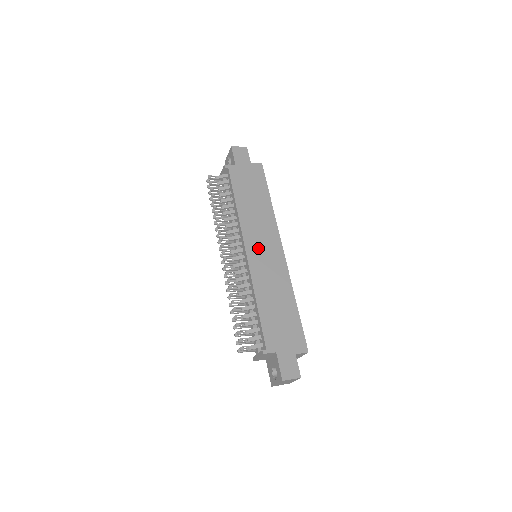
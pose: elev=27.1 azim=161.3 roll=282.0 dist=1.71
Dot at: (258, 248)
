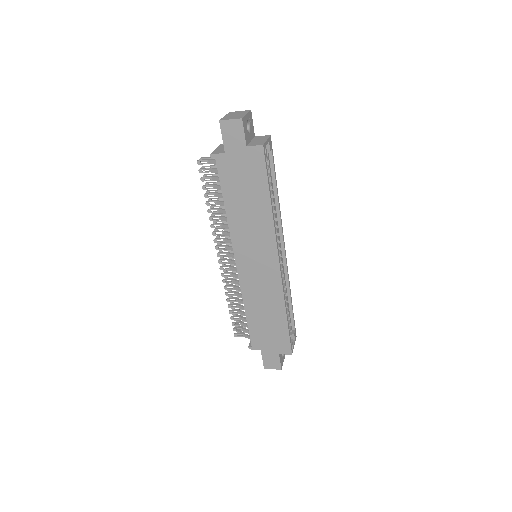
Dot at: (250, 262)
